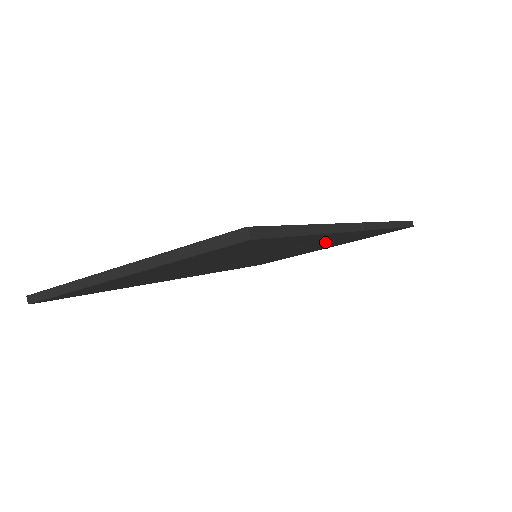
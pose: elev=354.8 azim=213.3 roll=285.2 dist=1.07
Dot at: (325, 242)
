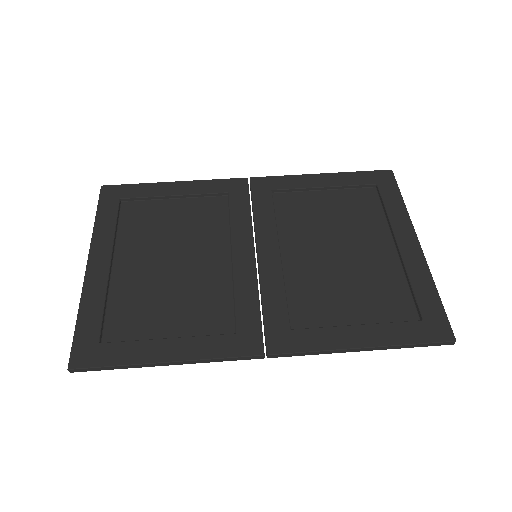
Dot at: (292, 307)
